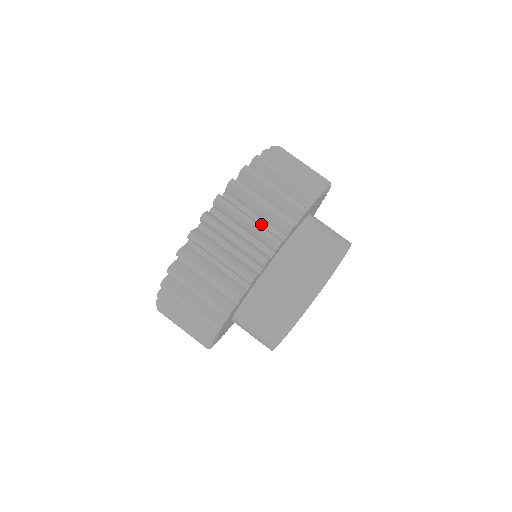
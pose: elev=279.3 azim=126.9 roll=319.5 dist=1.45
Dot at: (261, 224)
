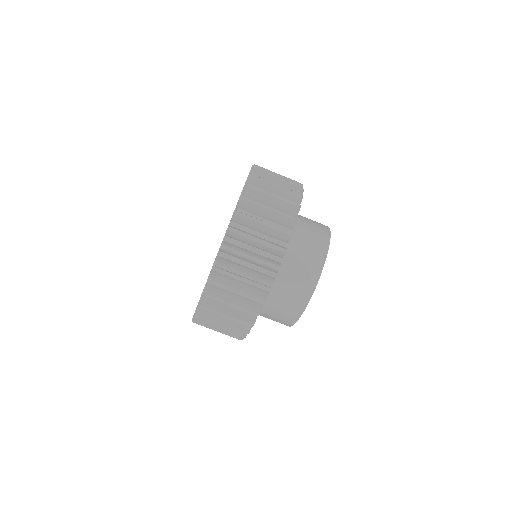
Dot at: (266, 239)
